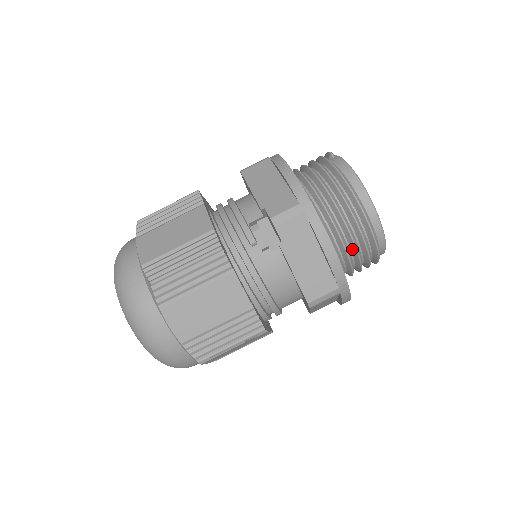
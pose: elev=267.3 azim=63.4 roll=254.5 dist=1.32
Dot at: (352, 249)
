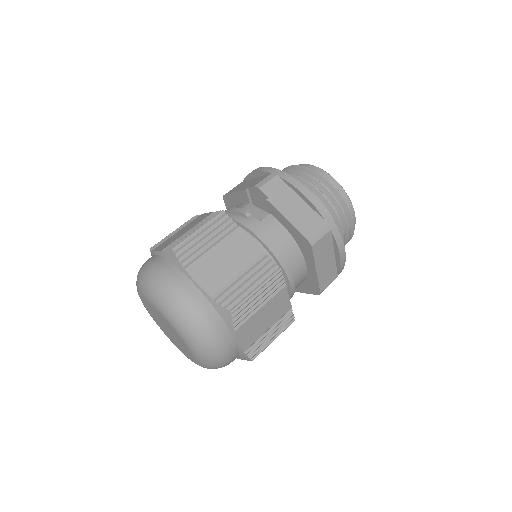
Dot at: (326, 205)
